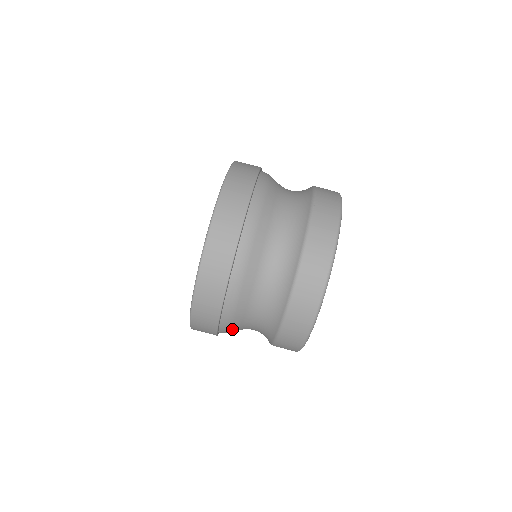
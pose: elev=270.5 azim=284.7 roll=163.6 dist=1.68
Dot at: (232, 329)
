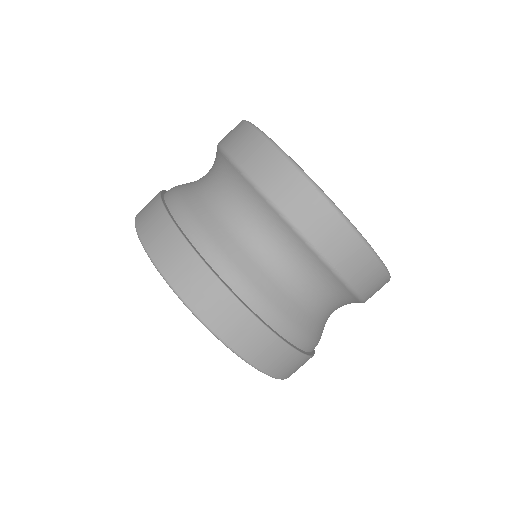
Dot at: occluded
